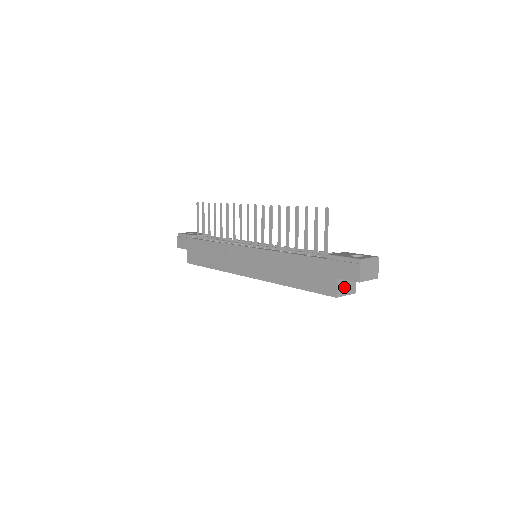
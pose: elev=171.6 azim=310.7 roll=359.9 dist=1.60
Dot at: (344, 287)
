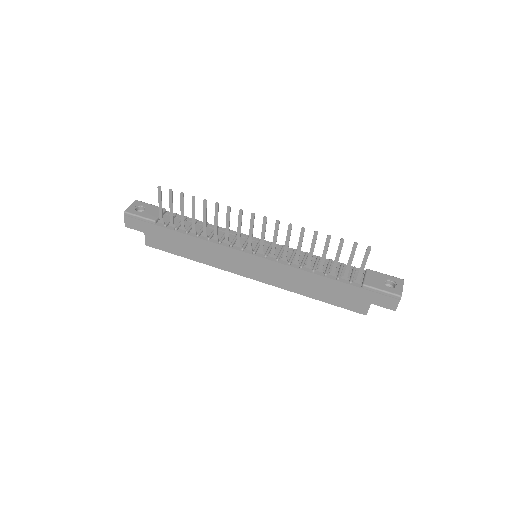
Dot at: occluded
